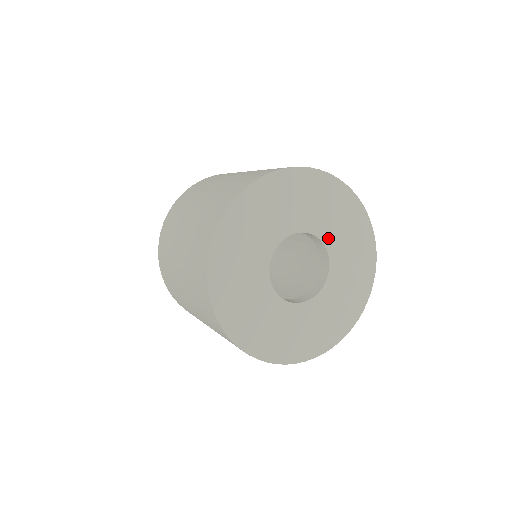
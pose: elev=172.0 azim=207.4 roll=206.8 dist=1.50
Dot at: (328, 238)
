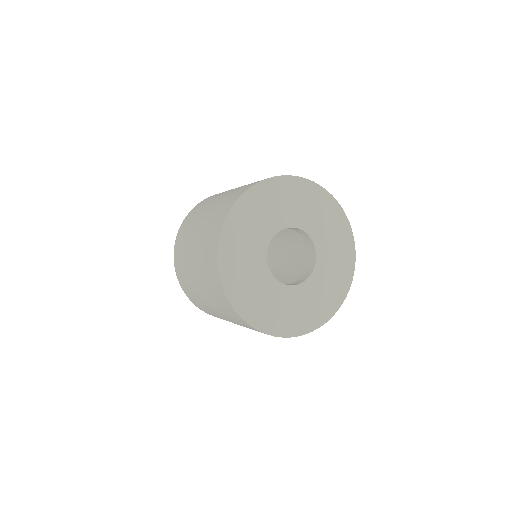
Dot at: (294, 221)
